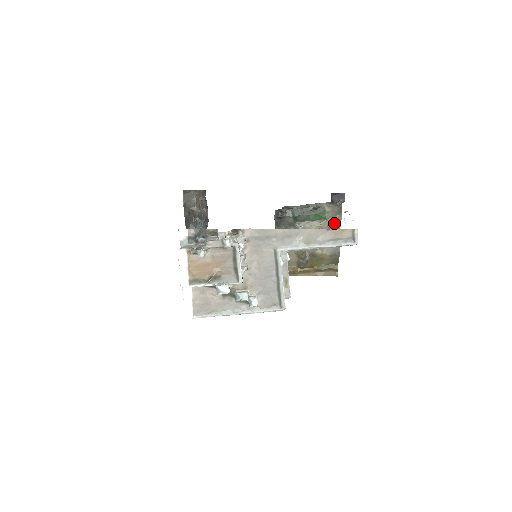
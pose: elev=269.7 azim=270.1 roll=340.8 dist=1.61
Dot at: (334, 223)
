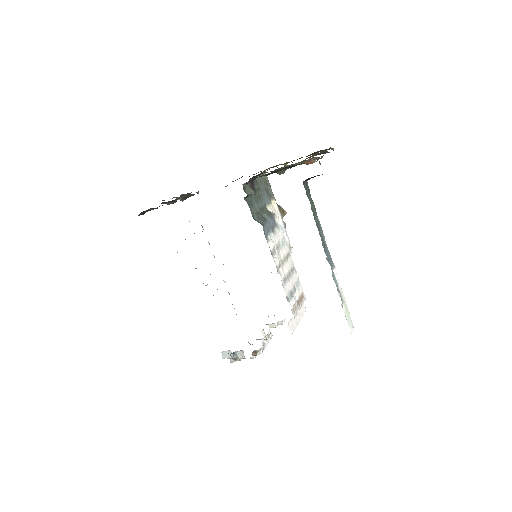
Dot at: occluded
